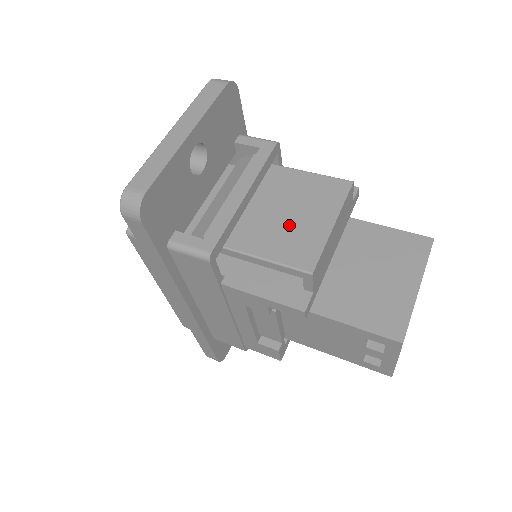
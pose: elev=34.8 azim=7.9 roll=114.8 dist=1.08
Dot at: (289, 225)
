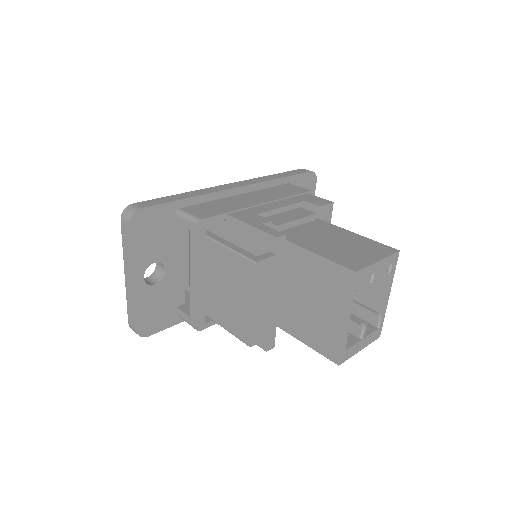
Dot at: (229, 303)
